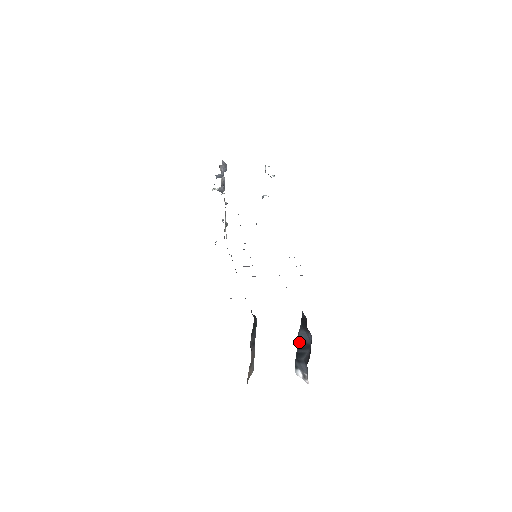
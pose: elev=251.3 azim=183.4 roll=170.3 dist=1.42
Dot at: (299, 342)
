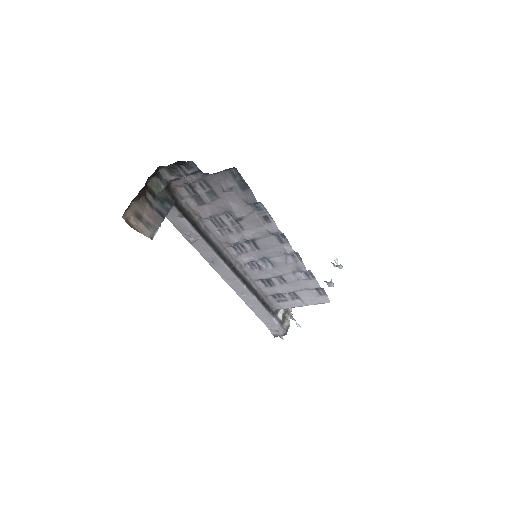
Dot at: occluded
